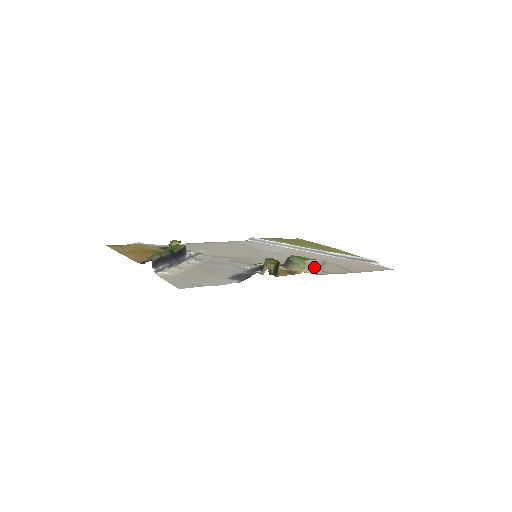
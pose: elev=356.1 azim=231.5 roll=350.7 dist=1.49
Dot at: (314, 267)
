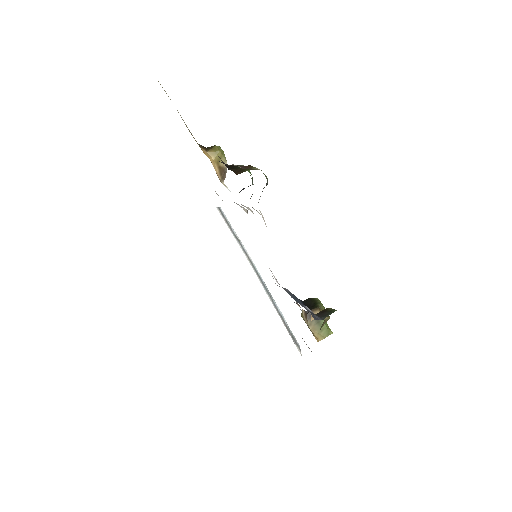
Dot at: occluded
